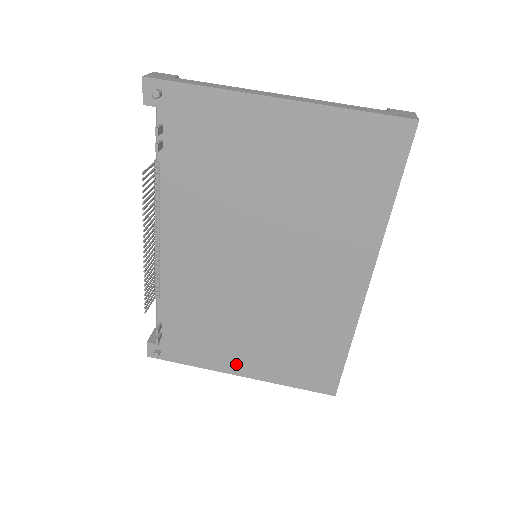
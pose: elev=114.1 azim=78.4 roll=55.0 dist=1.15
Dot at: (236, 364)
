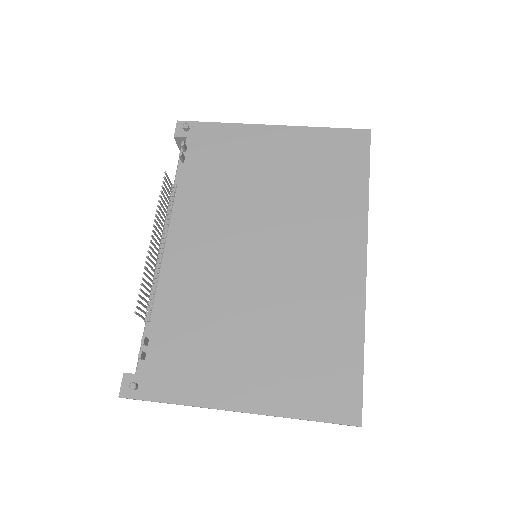
Dot at: (233, 391)
